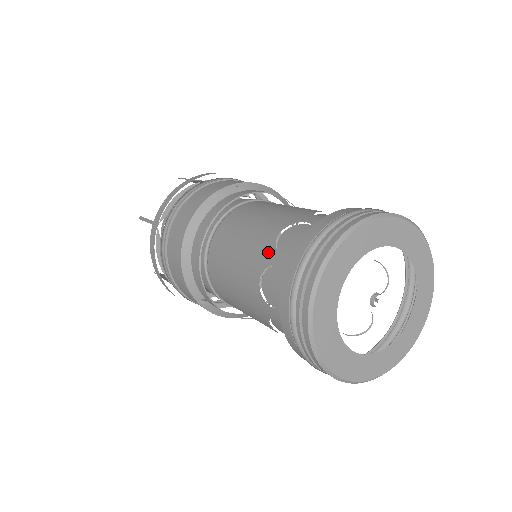
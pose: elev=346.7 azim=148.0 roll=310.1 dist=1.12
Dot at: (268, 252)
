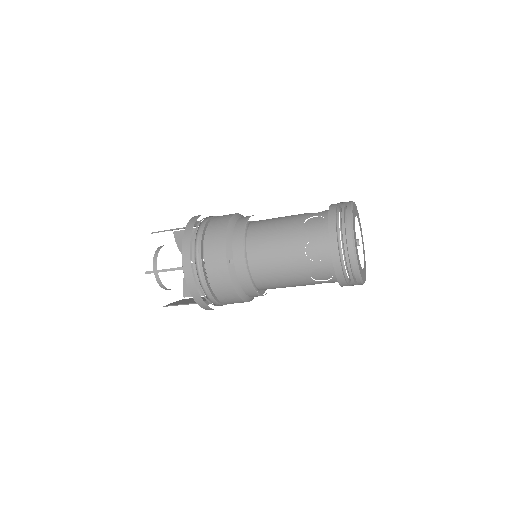
Dot at: (306, 215)
